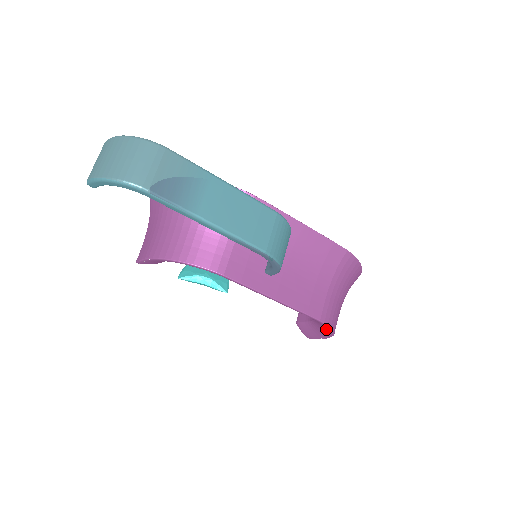
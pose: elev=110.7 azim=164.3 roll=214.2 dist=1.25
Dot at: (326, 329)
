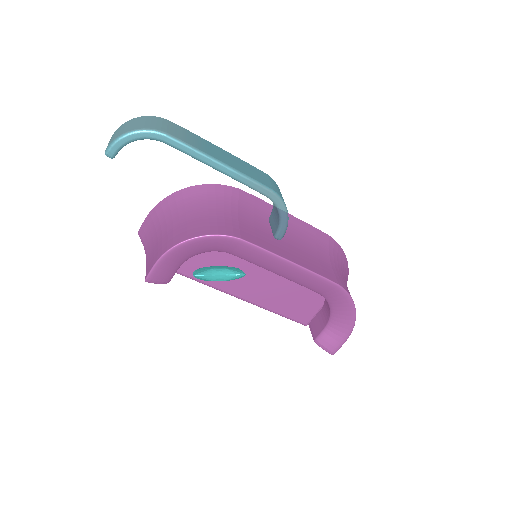
Dot at: (347, 308)
